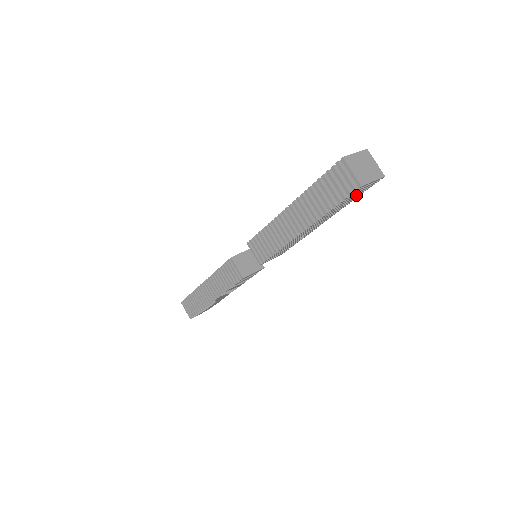
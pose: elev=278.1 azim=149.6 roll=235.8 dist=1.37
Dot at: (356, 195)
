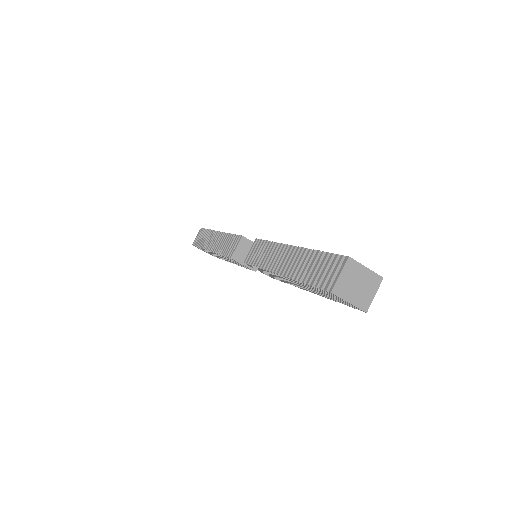
Dot at: occluded
